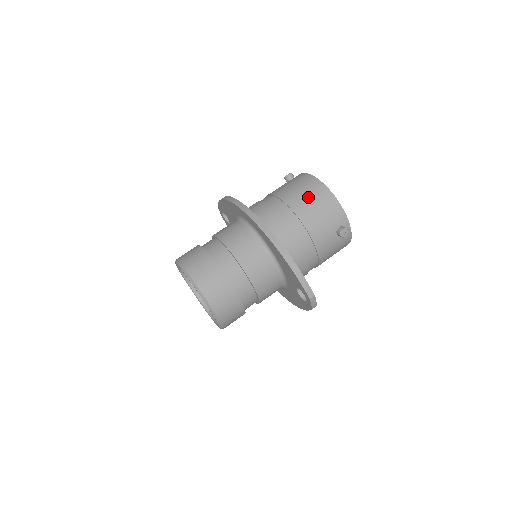
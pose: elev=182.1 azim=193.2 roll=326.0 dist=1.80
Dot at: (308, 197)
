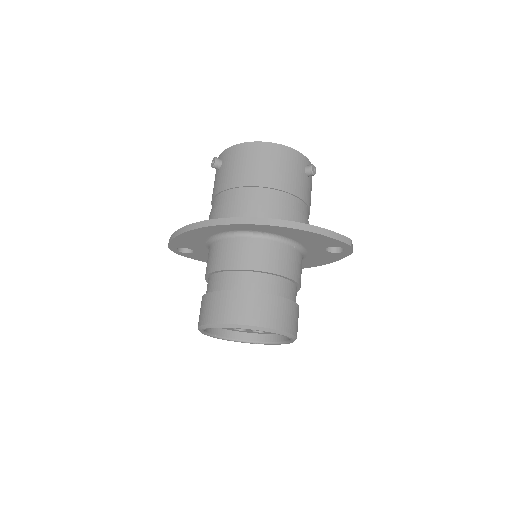
Dot at: (262, 164)
